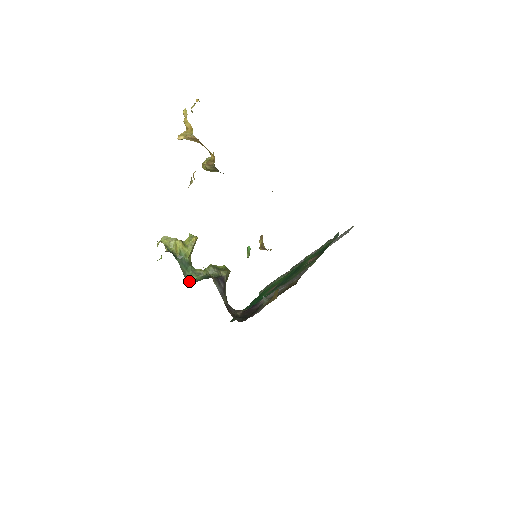
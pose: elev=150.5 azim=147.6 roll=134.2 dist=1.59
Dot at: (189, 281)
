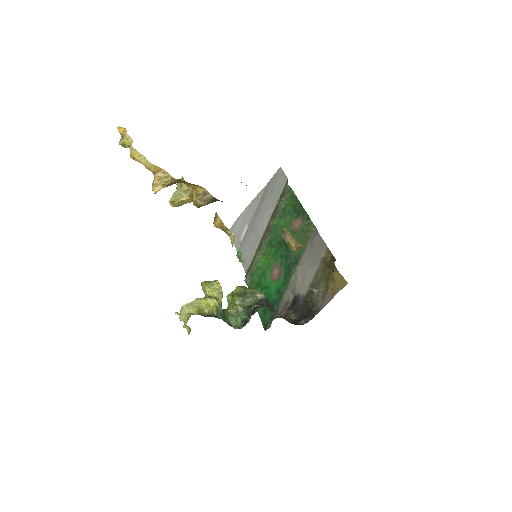
Dot at: (235, 327)
